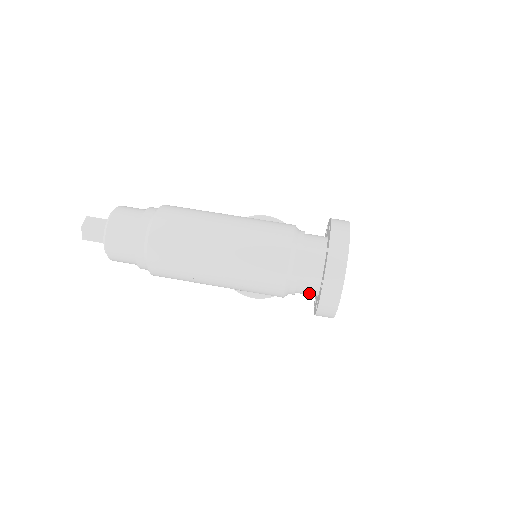
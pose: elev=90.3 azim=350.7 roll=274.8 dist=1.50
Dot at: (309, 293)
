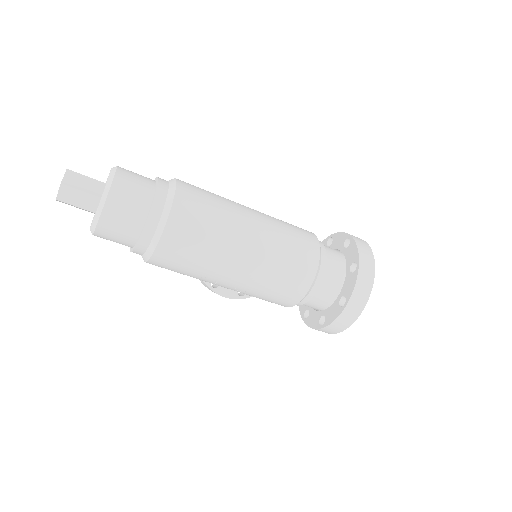
Dot at: (315, 306)
